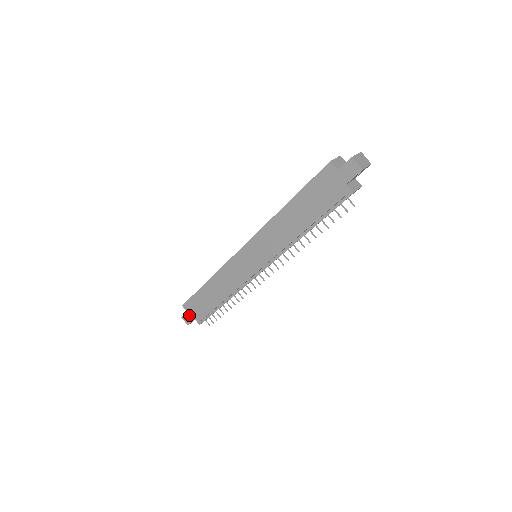
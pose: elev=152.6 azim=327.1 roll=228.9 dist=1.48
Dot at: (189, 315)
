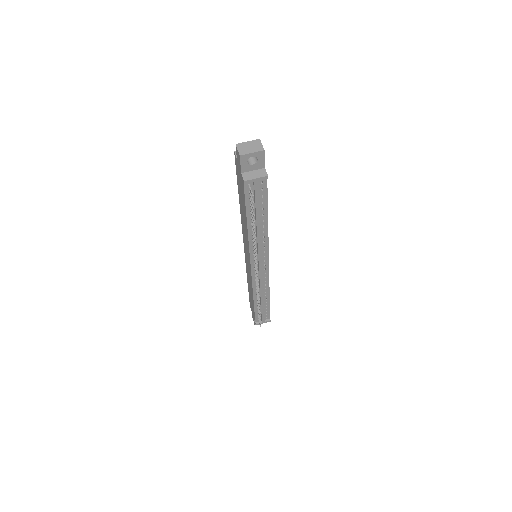
Dot at: occluded
